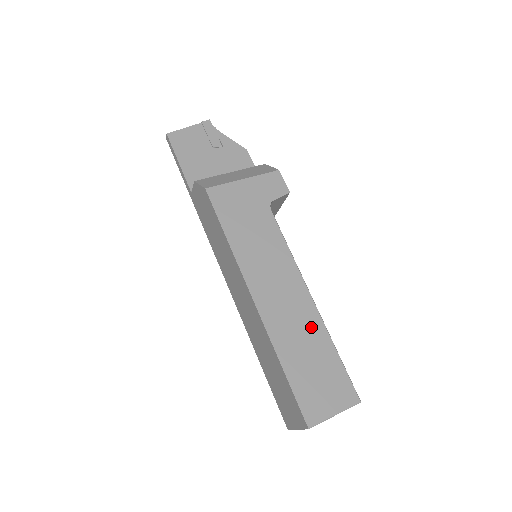
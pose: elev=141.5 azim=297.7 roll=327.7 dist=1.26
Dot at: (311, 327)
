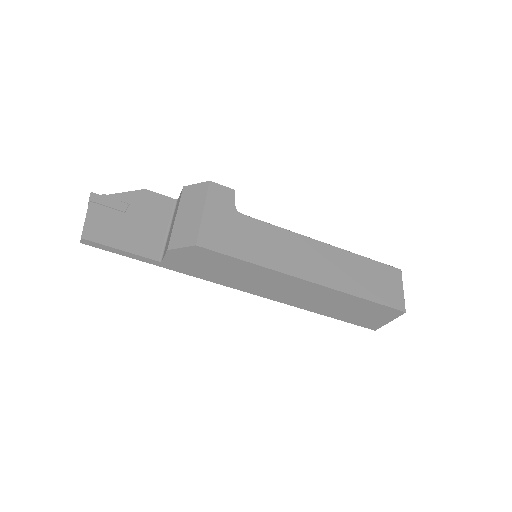
Dot at: (344, 260)
